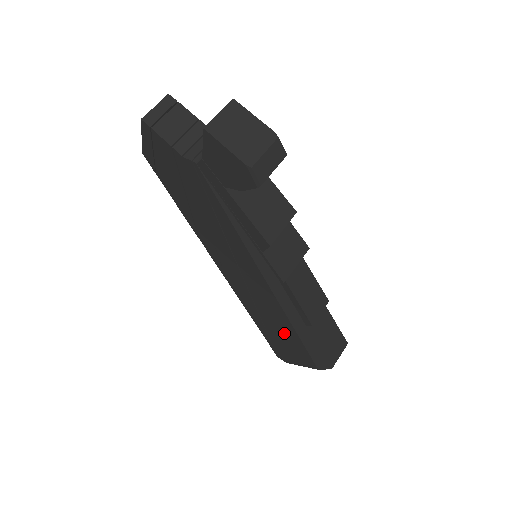
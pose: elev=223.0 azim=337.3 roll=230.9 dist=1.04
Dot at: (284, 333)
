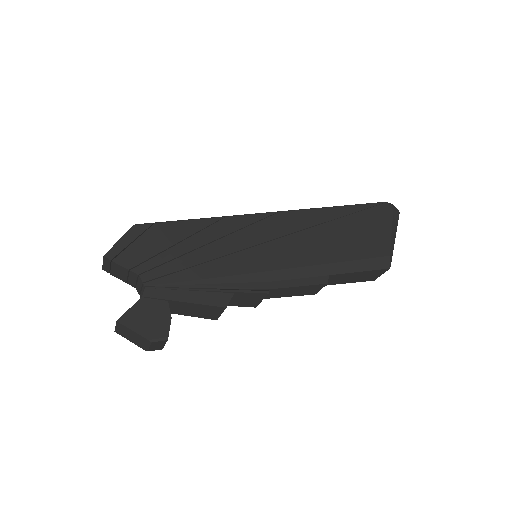
Dot at: occluded
